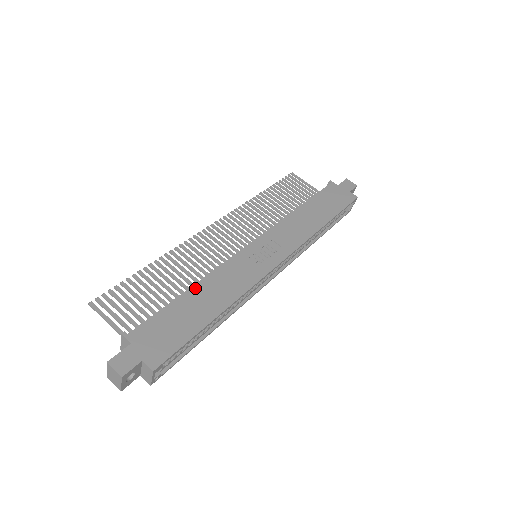
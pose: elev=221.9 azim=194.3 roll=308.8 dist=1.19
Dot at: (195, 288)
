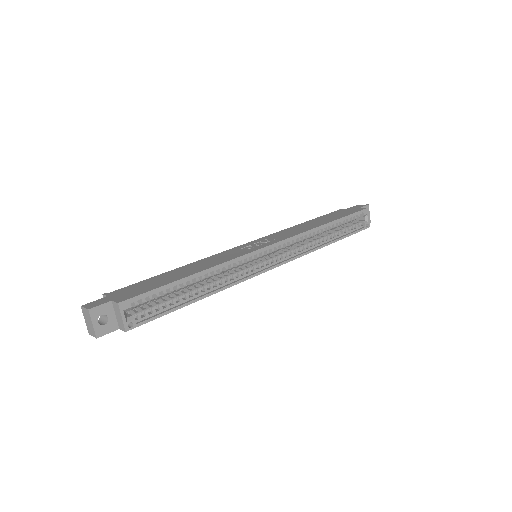
Dot at: (181, 268)
